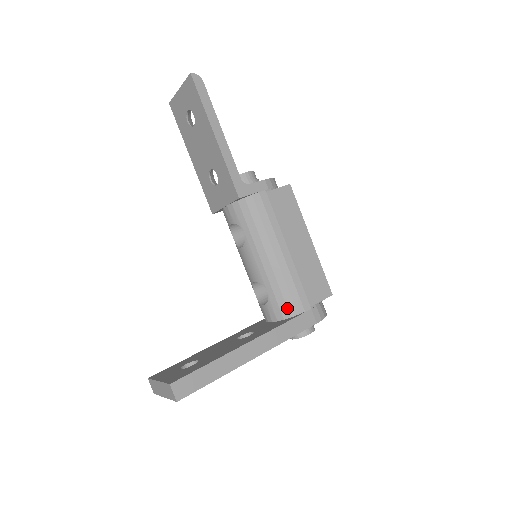
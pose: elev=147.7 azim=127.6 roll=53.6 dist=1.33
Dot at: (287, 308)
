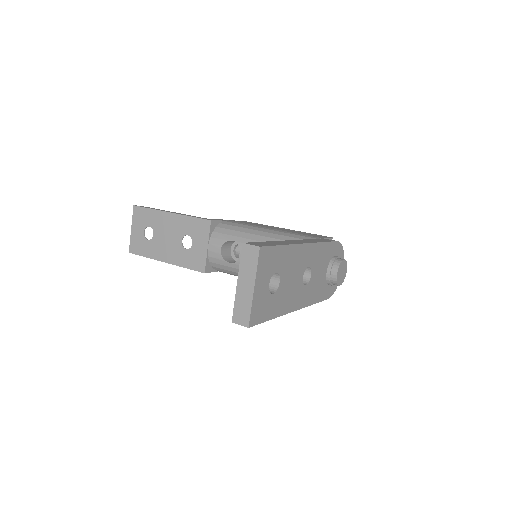
Dot at: occluded
